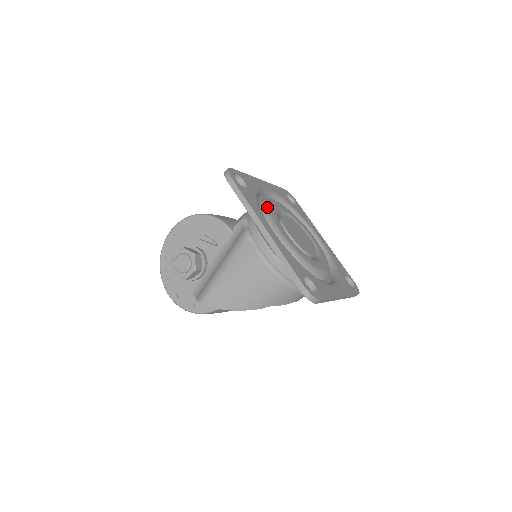
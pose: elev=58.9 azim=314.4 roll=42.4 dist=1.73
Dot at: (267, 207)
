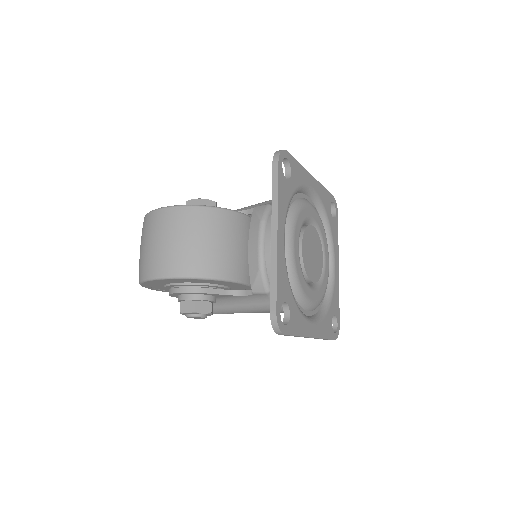
Dot at: (298, 286)
